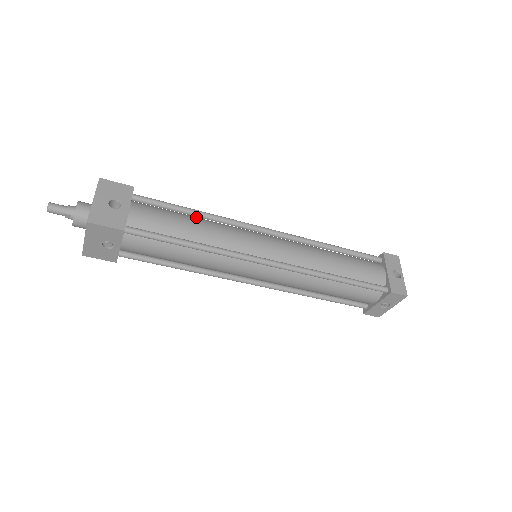
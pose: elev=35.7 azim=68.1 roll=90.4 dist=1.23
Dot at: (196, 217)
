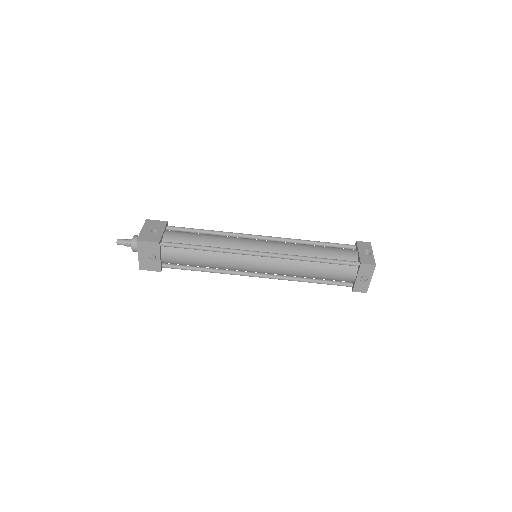
Dot at: occluded
